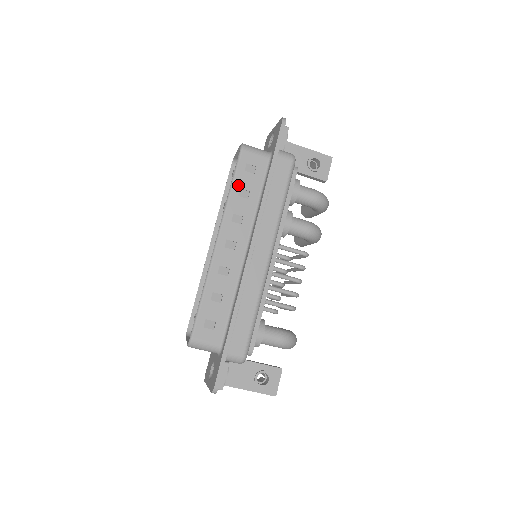
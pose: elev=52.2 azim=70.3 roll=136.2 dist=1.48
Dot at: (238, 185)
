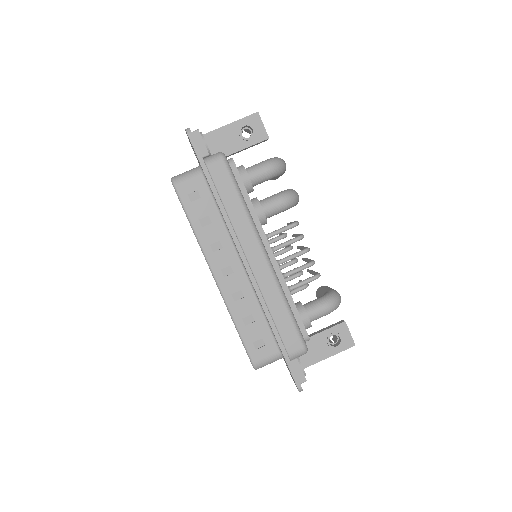
Dot at: (195, 218)
